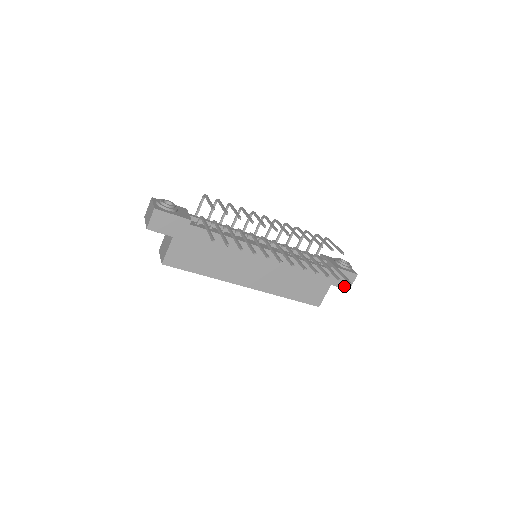
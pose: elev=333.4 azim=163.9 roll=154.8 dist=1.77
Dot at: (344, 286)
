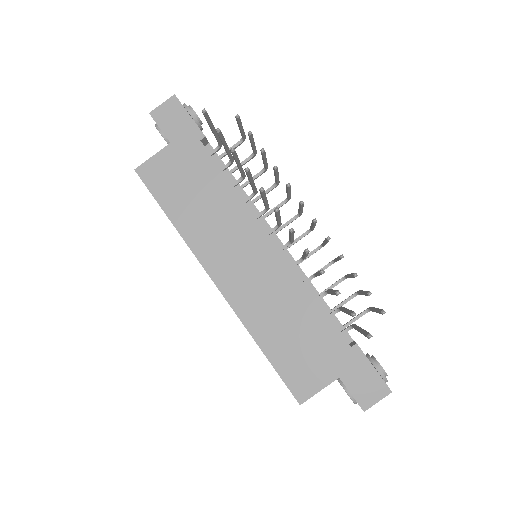
Dot at: (359, 397)
